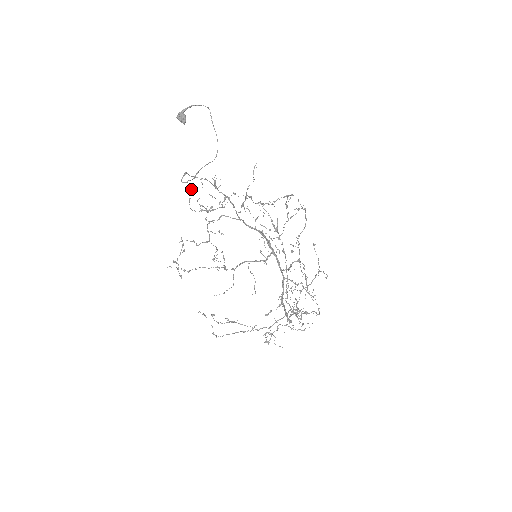
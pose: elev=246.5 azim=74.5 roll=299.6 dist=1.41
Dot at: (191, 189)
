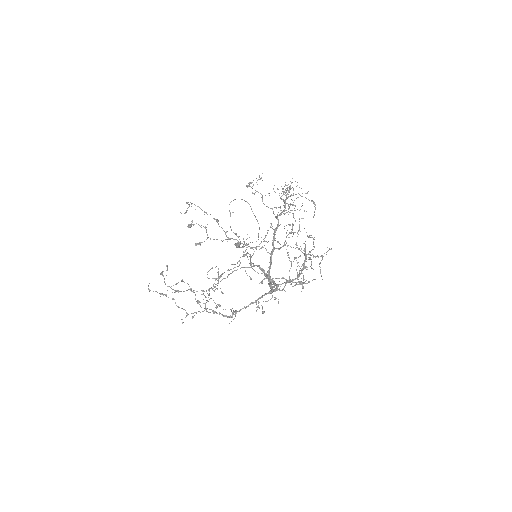
Dot at: occluded
